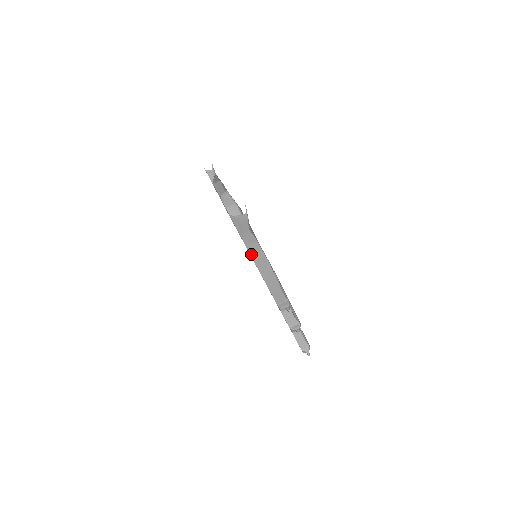
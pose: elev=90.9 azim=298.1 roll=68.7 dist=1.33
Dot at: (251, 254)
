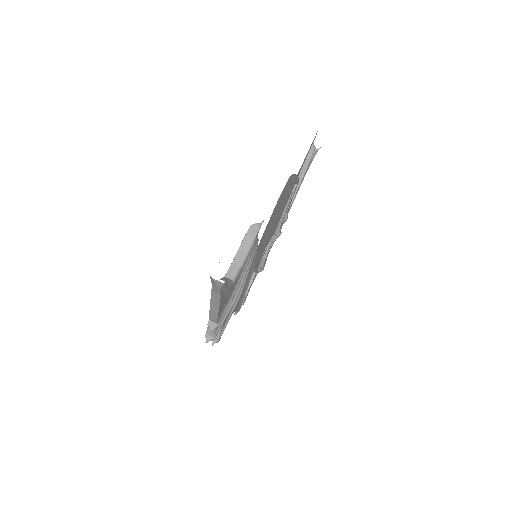
Dot at: (212, 294)
